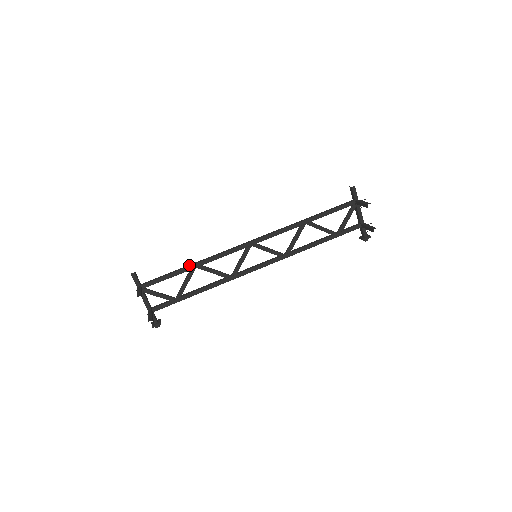
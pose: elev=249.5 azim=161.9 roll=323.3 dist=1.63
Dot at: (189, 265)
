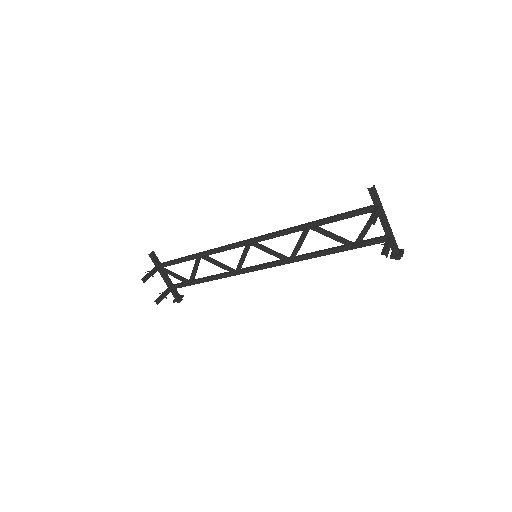
Dot at: (195, 254)
